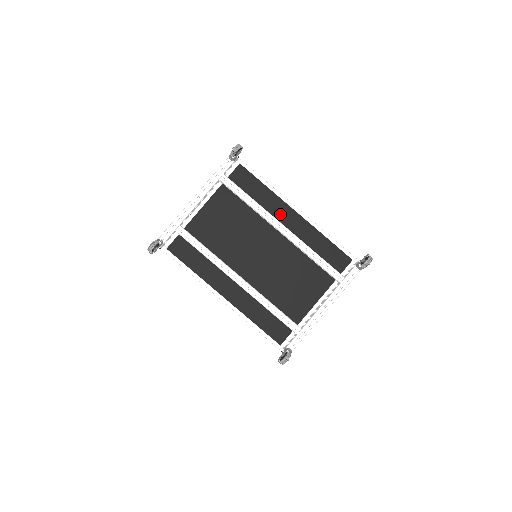
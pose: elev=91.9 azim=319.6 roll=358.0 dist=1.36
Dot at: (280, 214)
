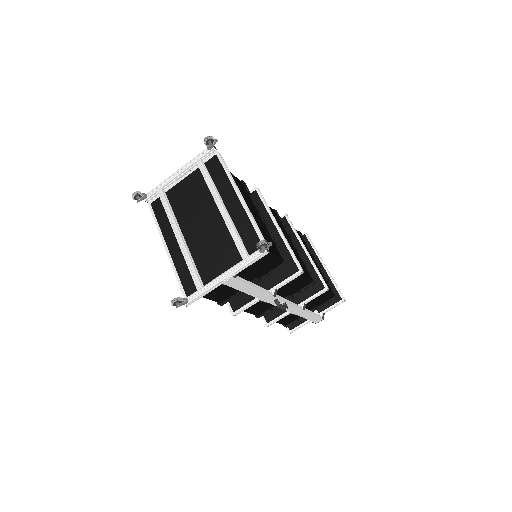
Dot at: (227, 196)
